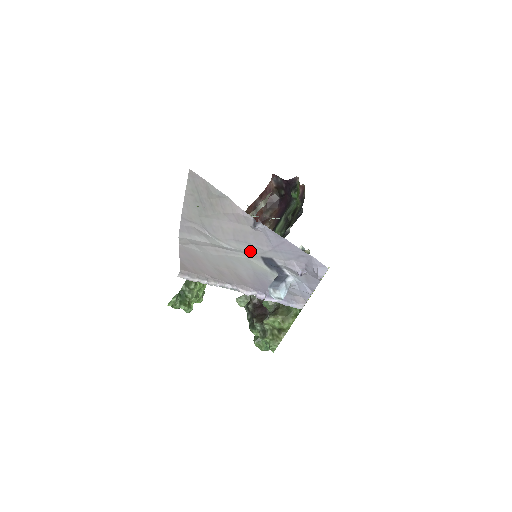
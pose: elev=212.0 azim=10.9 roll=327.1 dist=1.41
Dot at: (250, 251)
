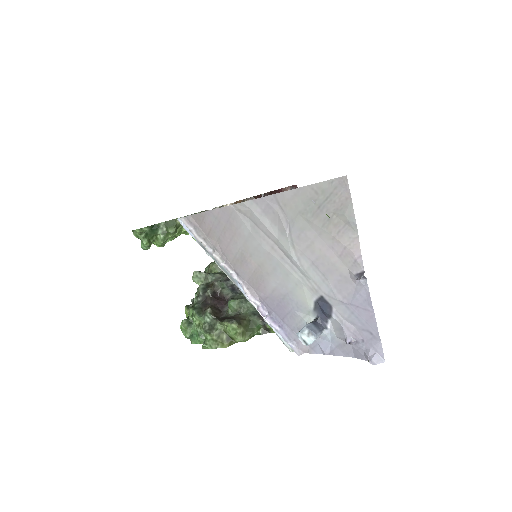
Dot at: (316, 282)
